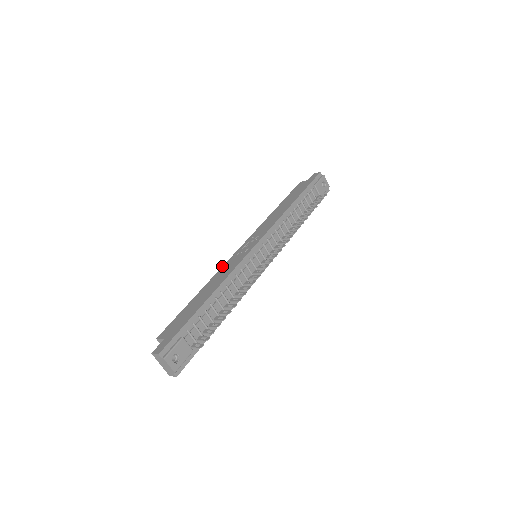
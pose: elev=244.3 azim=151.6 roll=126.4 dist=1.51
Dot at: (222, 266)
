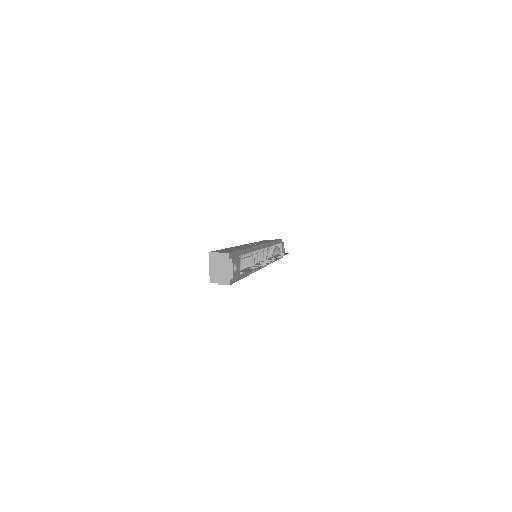
Dot at: occluded
